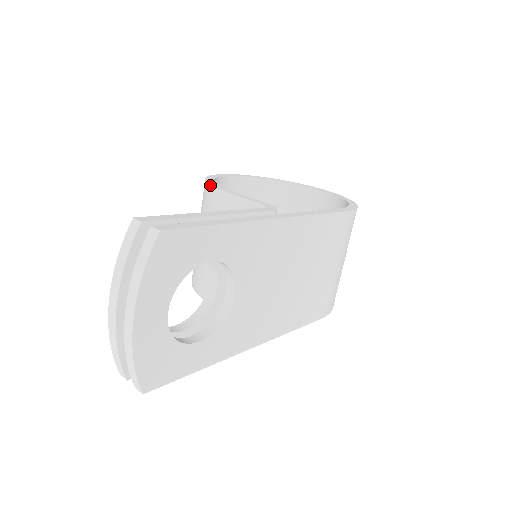
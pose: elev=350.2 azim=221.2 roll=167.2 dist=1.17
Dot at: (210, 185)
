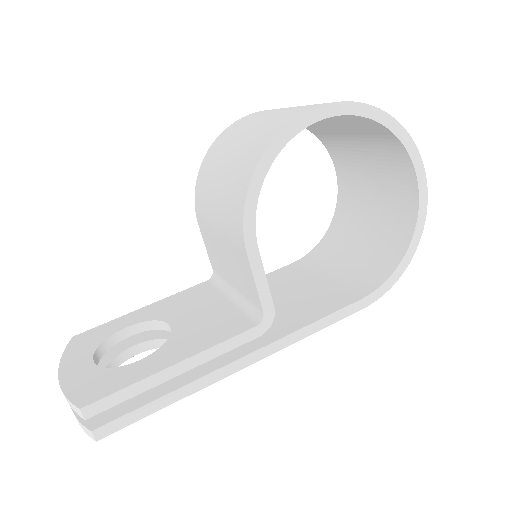
Dot at: (243, 213)
